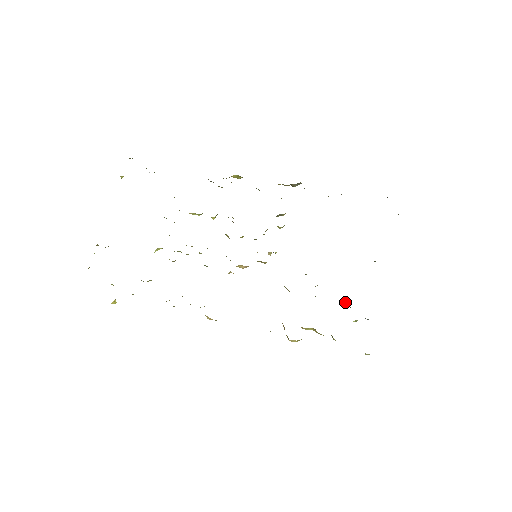
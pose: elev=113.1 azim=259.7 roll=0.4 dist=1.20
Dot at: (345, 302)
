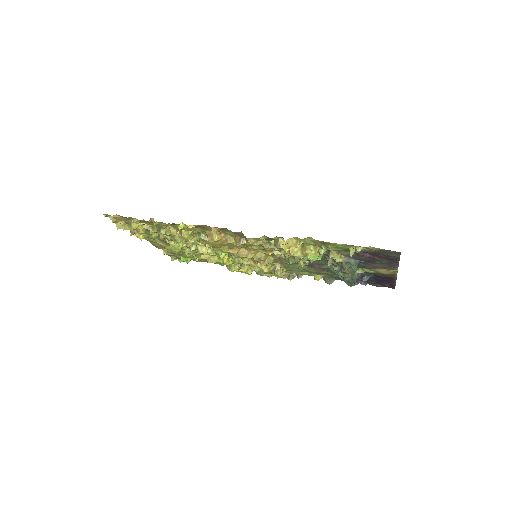
Dot at: (331, 264)
